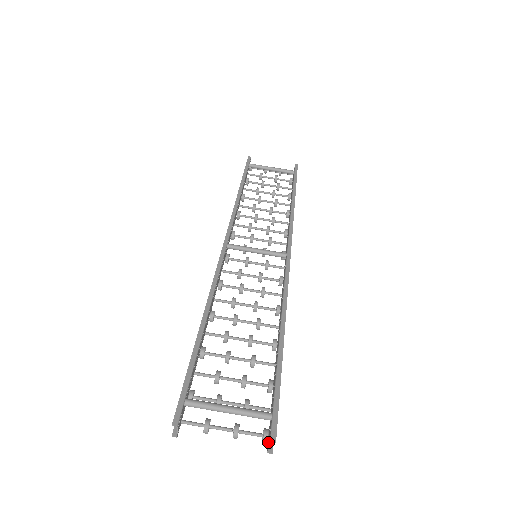
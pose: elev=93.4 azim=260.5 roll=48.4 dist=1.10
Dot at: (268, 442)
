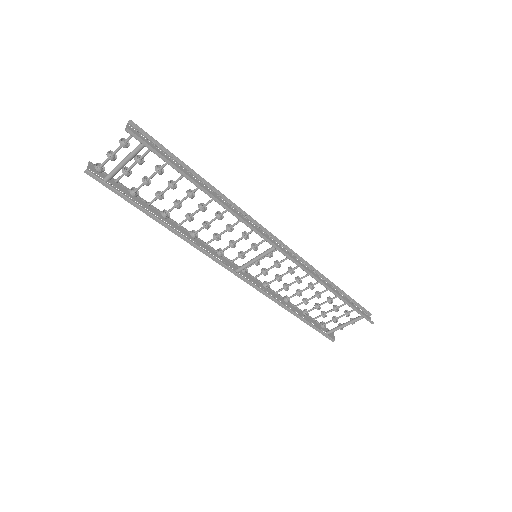
Dot at: (369, 318)
